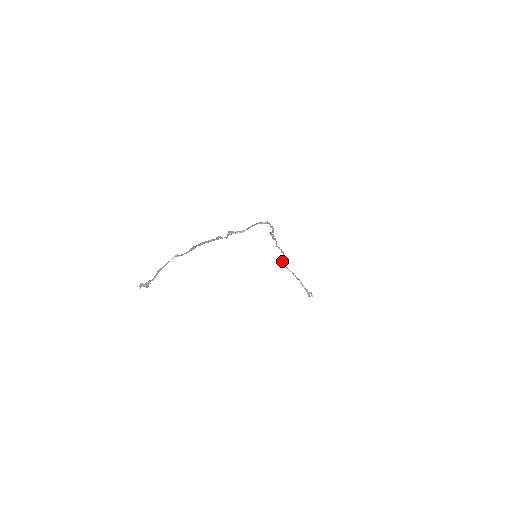
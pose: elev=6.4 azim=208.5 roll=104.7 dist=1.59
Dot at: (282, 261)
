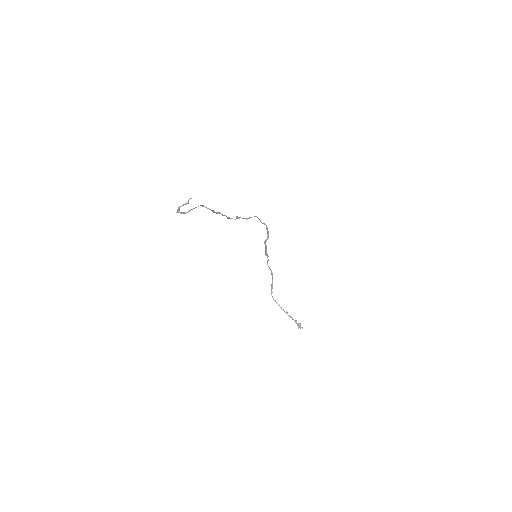
Dot at: (271, 291)
